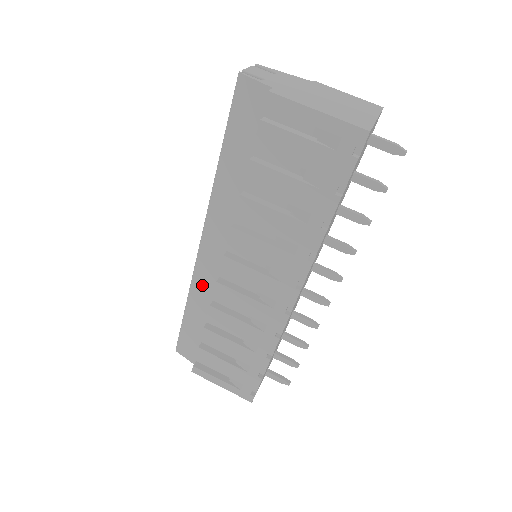
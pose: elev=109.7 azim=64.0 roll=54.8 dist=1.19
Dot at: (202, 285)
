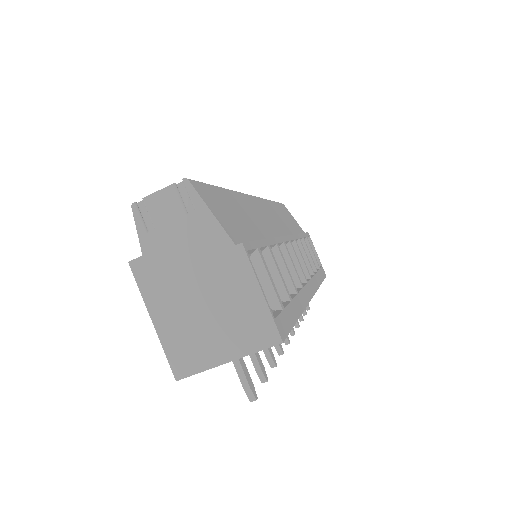
Dot at: occluded
